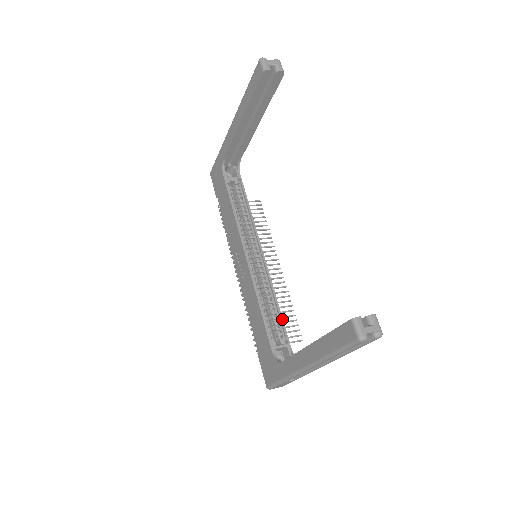
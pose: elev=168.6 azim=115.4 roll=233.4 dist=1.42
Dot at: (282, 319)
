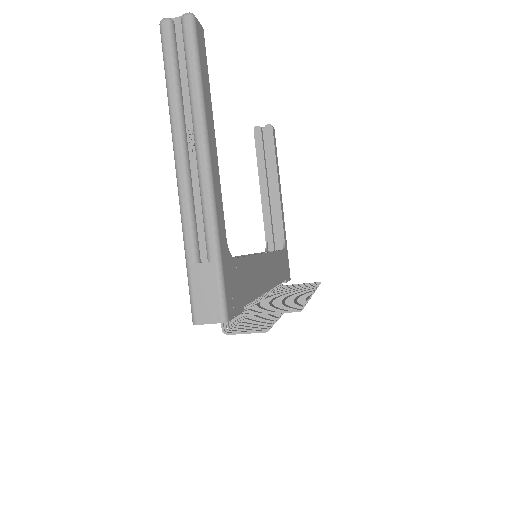
Dot at: (244, 256)
